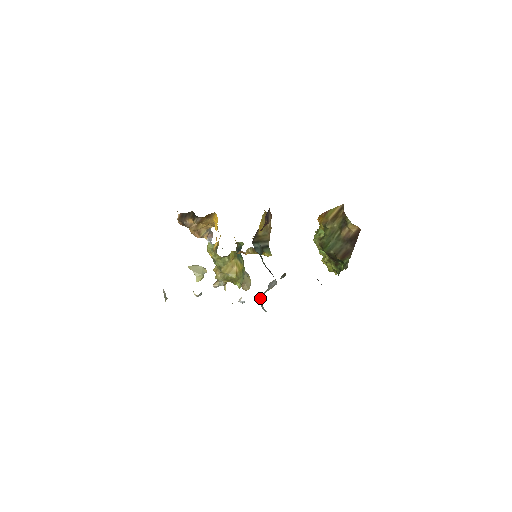
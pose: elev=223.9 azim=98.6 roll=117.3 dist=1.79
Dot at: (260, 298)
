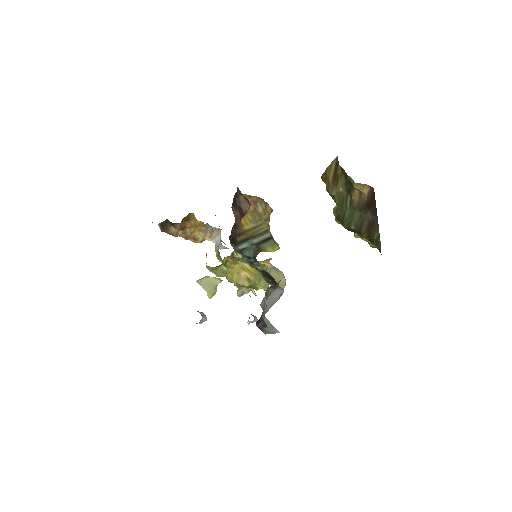
Dot at: (261, 319)
